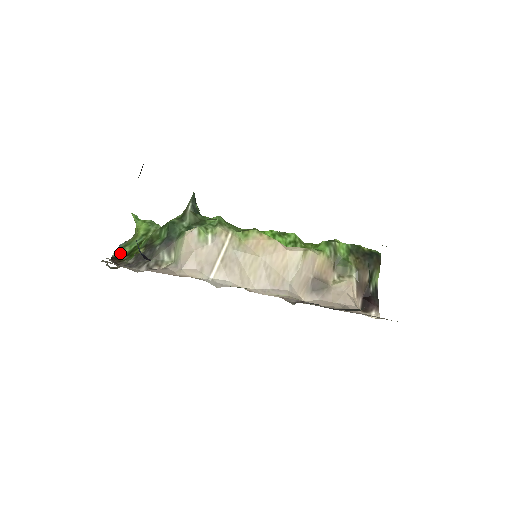
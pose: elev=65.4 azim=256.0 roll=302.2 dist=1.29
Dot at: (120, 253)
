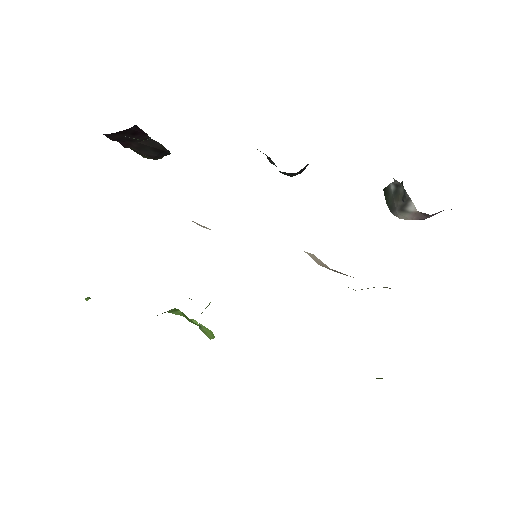
Dot at: occluded
